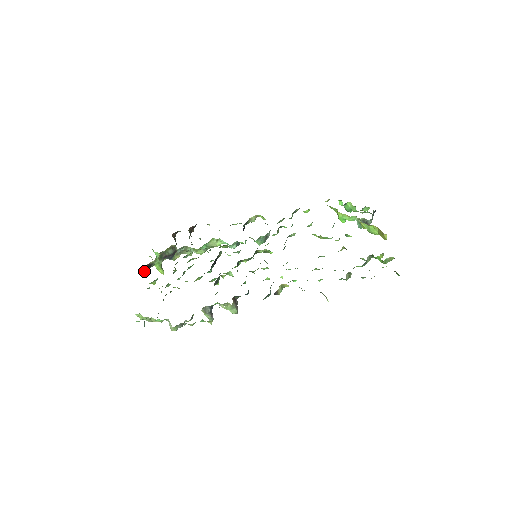
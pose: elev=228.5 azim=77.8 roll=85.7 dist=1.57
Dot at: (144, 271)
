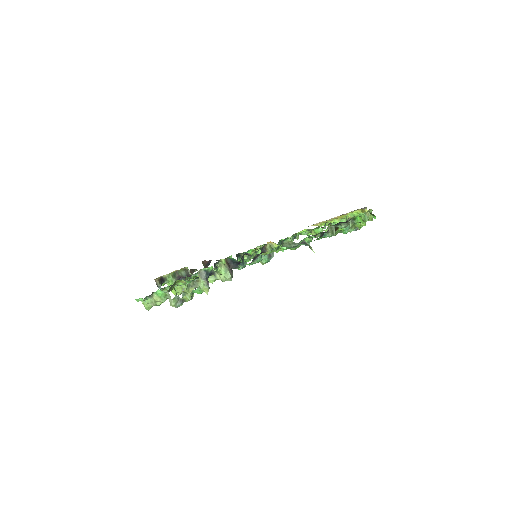
Dot at: (157, 283)
